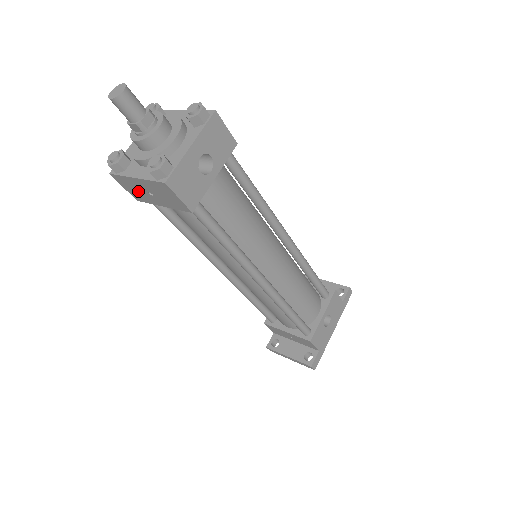
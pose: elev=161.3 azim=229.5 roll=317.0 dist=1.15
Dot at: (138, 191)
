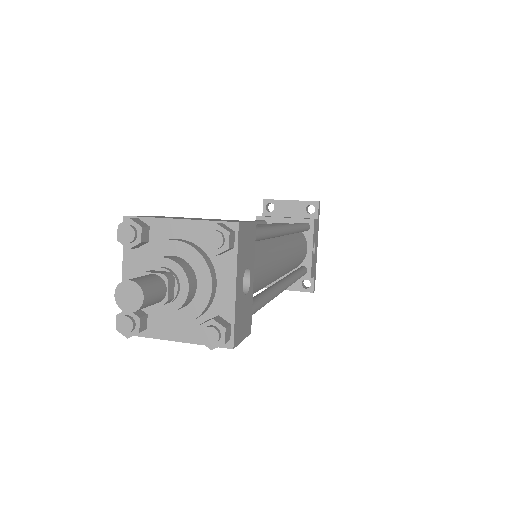
Dot at: occluded
